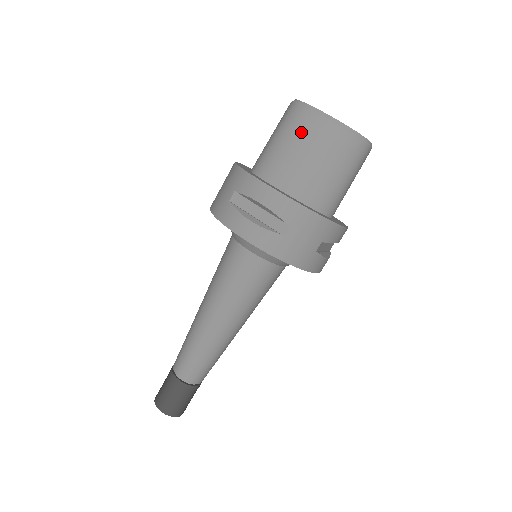
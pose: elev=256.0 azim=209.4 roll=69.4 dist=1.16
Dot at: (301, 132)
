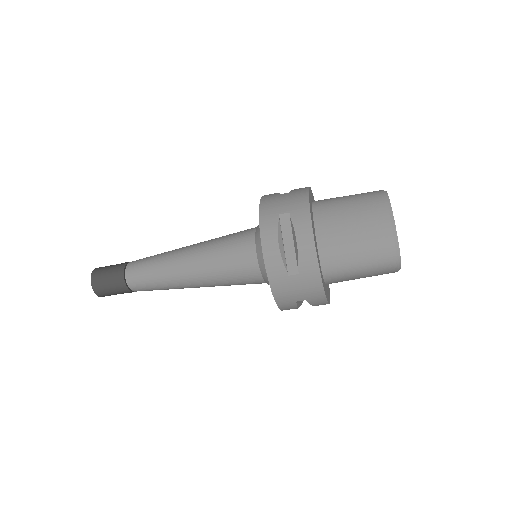
Dot at: occluded
